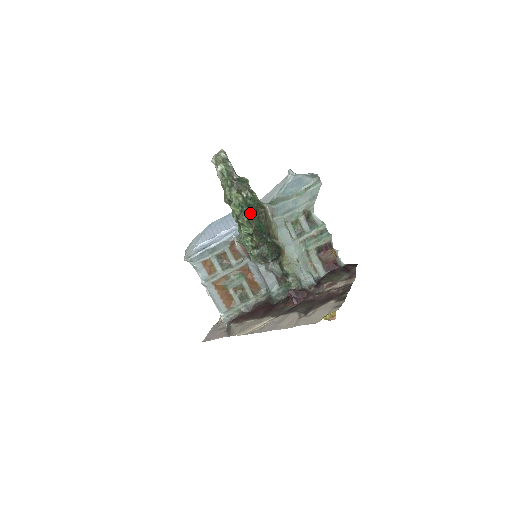
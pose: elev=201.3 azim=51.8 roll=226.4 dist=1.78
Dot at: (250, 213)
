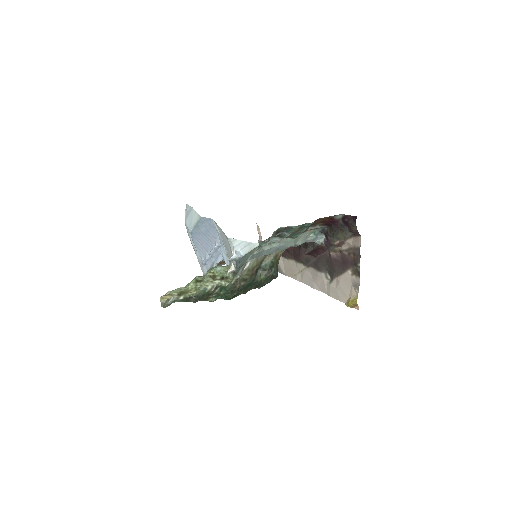
Dot at: (231, 298)
